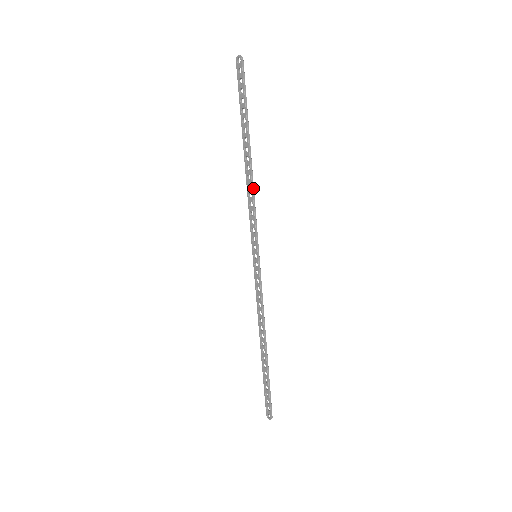
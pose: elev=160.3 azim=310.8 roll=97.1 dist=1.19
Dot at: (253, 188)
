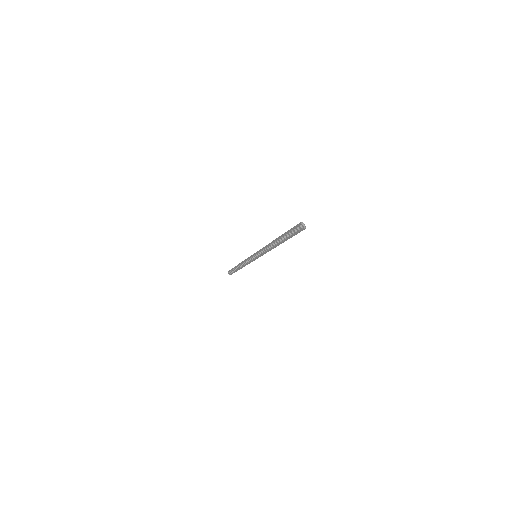
Dot at: occluded
